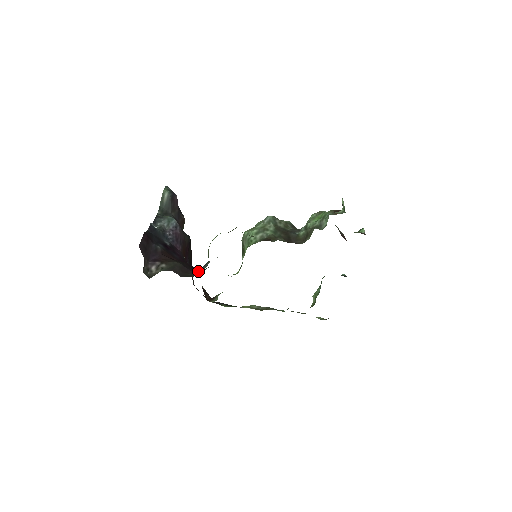
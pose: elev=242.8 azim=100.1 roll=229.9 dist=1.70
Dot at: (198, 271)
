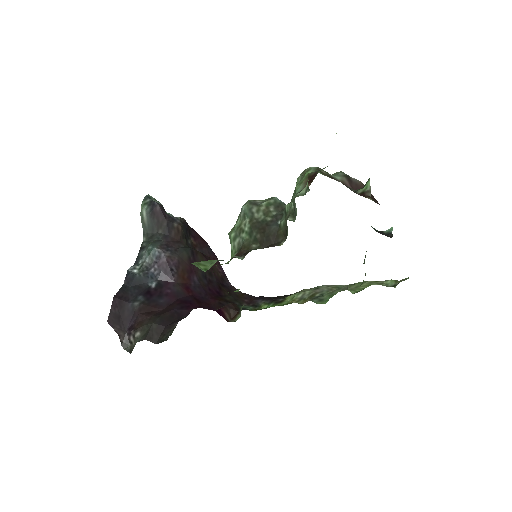
Dot at: (175, 325)
